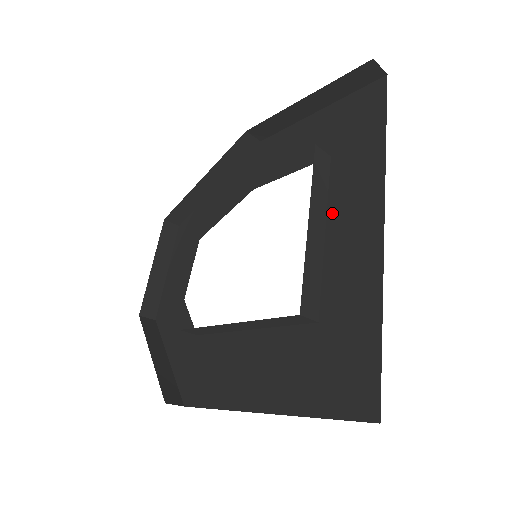
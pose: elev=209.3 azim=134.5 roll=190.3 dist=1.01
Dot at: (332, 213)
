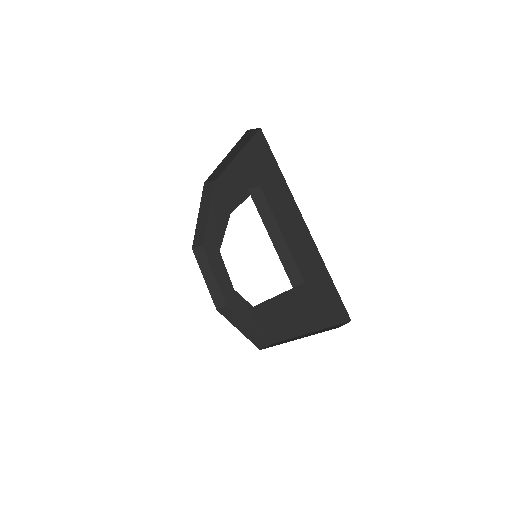
Dot at: (279, 222)
